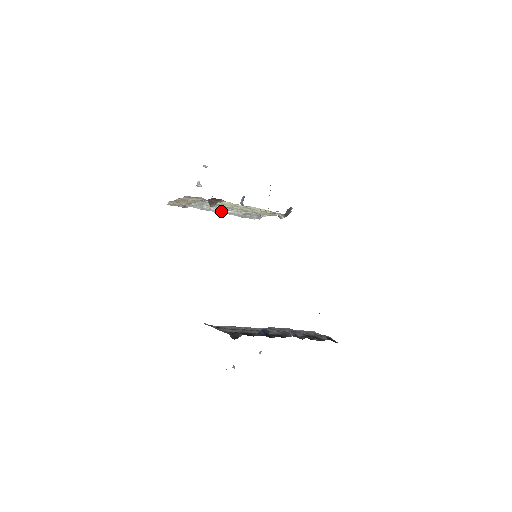
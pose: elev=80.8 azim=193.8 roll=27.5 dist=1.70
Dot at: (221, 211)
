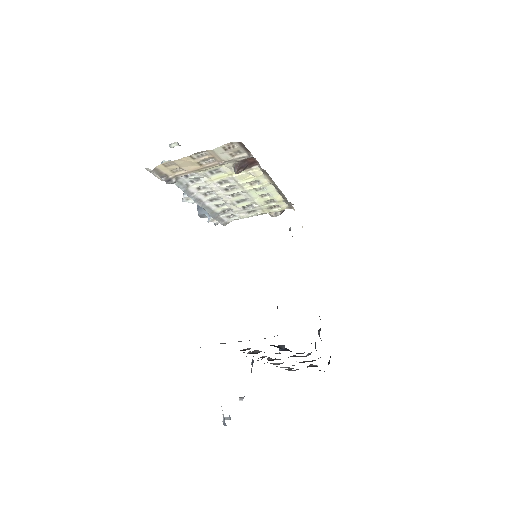
Dot at: (200, 201)
